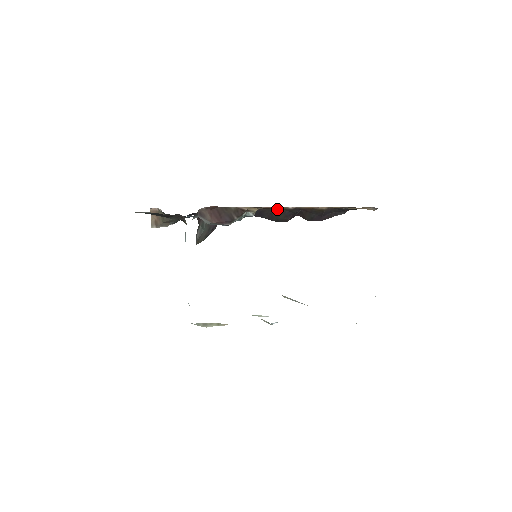
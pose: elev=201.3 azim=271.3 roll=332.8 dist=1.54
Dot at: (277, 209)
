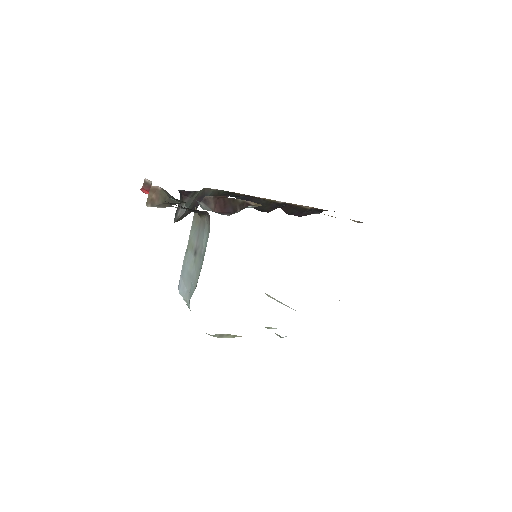
Dot at: (266, 200)
